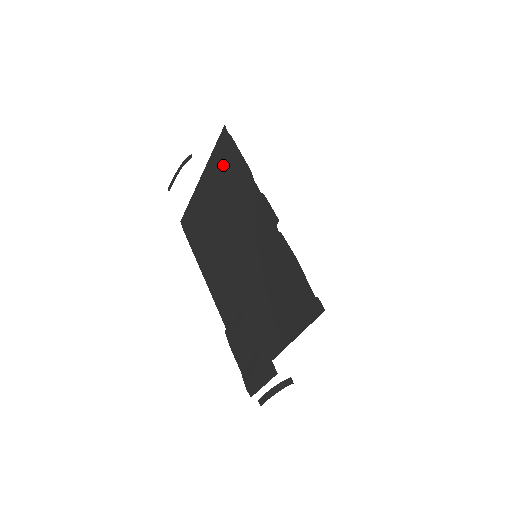
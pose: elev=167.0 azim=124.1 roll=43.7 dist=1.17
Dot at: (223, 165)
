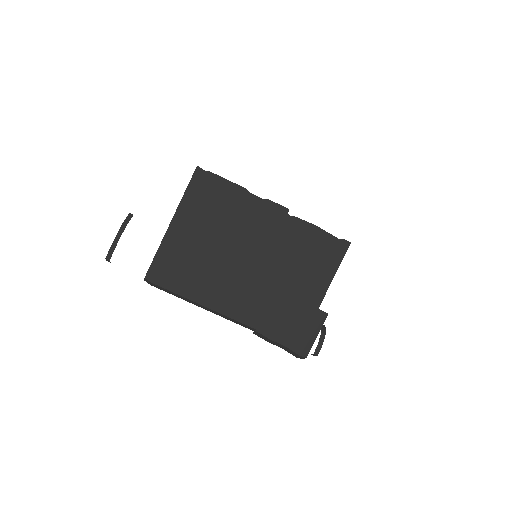
Dot at: (205, 197)
